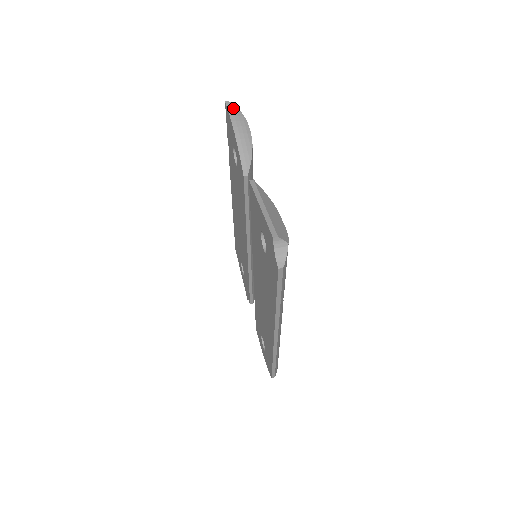
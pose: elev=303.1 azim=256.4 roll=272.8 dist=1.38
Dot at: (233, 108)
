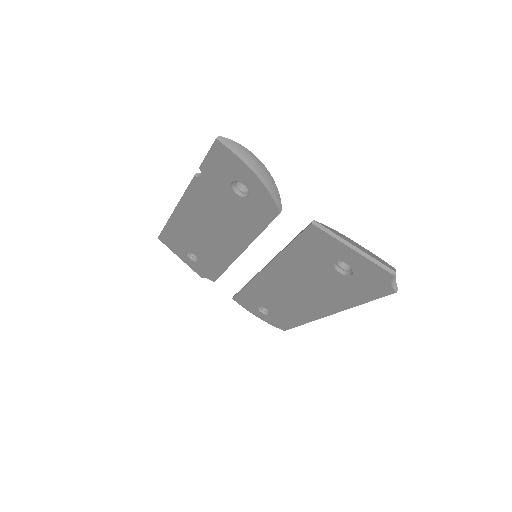
Dot at: (231, 144)
